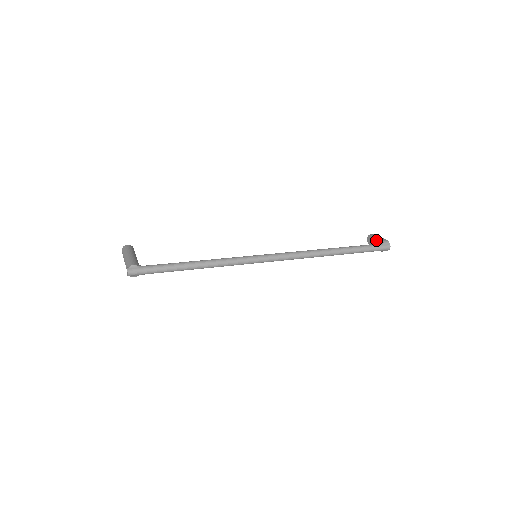
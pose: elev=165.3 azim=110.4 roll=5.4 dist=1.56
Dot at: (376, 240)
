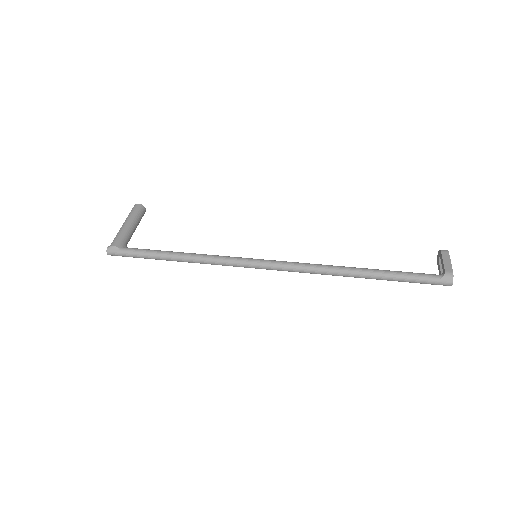
Dot at: occluded
